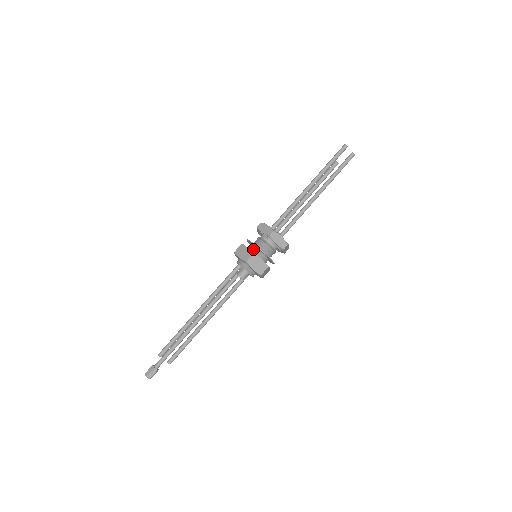
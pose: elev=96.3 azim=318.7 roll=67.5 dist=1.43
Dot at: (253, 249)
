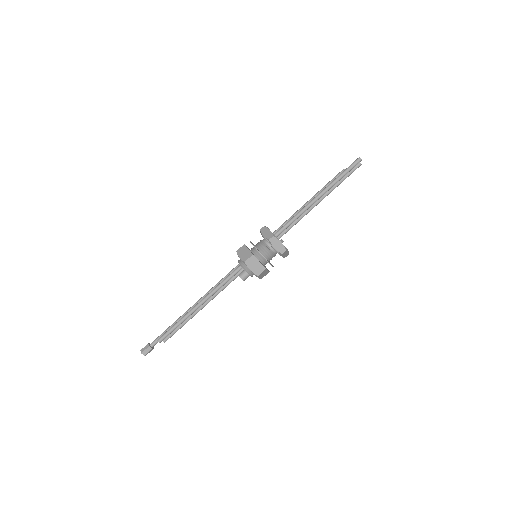
Dot at: (261, 259)
